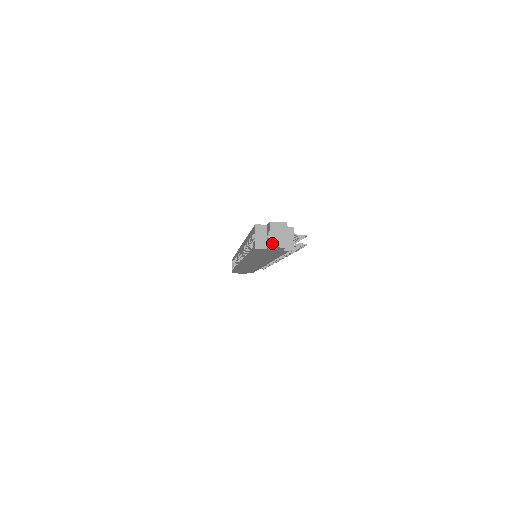
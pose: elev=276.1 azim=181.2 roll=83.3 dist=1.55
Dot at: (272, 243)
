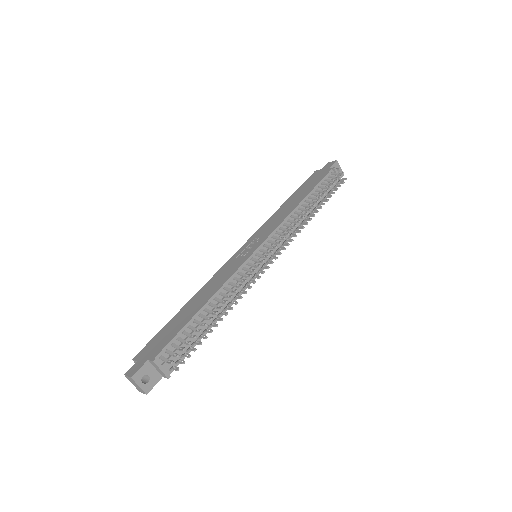
Dot at: (138, 389)
